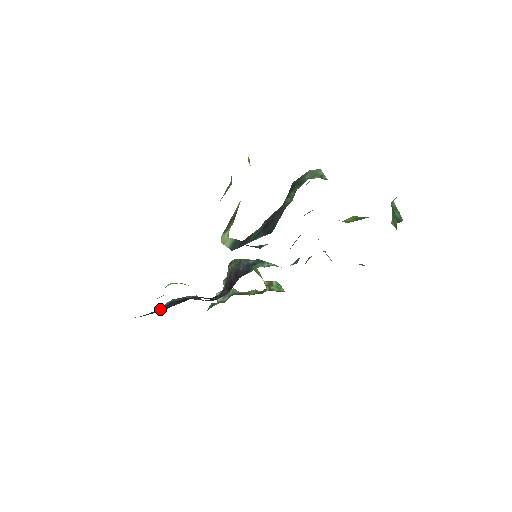
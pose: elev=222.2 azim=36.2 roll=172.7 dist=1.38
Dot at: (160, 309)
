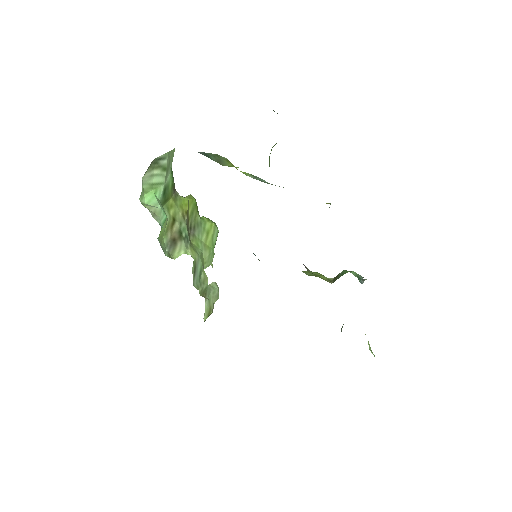
Dot at: occluded
